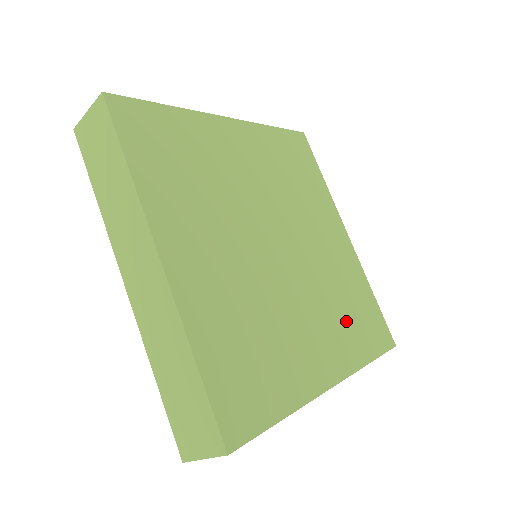
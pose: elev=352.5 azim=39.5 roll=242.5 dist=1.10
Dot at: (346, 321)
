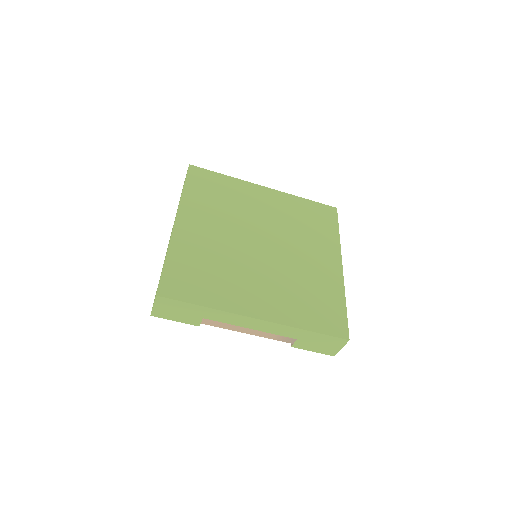
Dot at: (298, 300)
